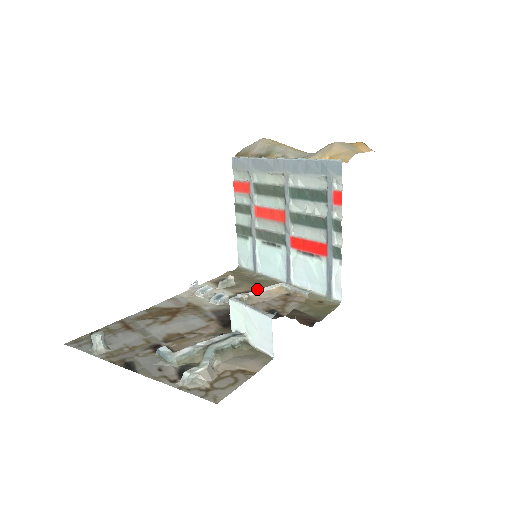
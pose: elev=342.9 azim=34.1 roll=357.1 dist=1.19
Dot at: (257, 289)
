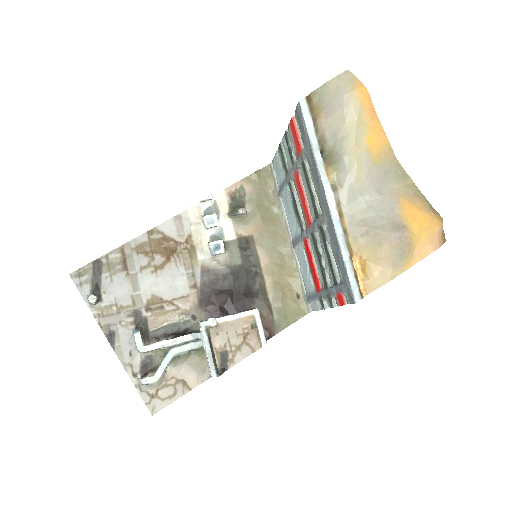
Dot at: (260, 238)
